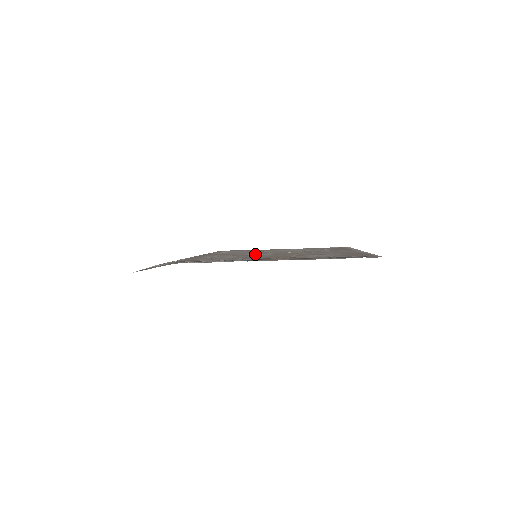
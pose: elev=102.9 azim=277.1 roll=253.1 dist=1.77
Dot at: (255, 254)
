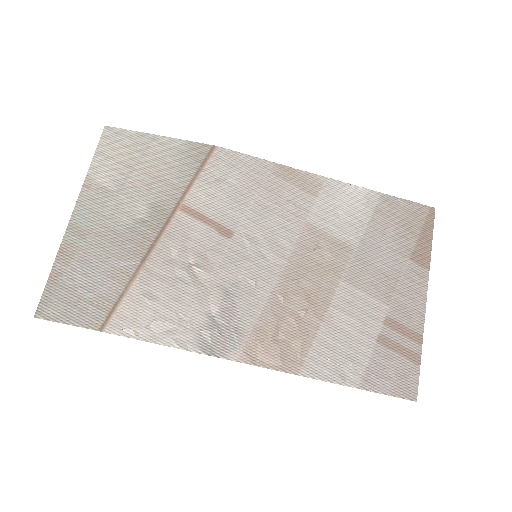
Dot at: (256, 251)
